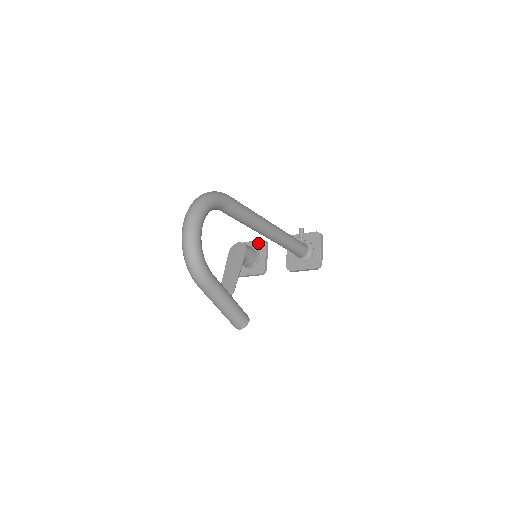
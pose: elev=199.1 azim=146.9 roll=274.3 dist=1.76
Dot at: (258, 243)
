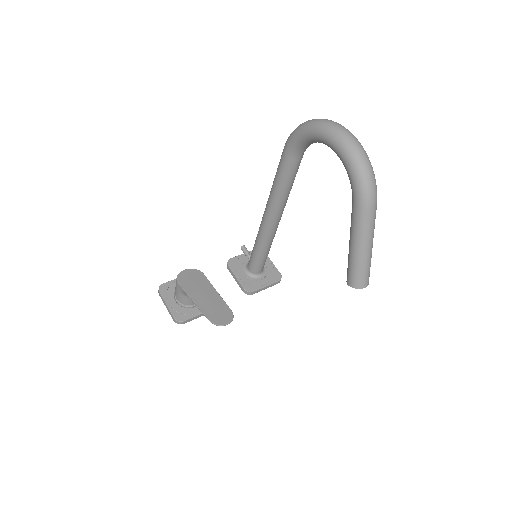
Dot at: occluded
